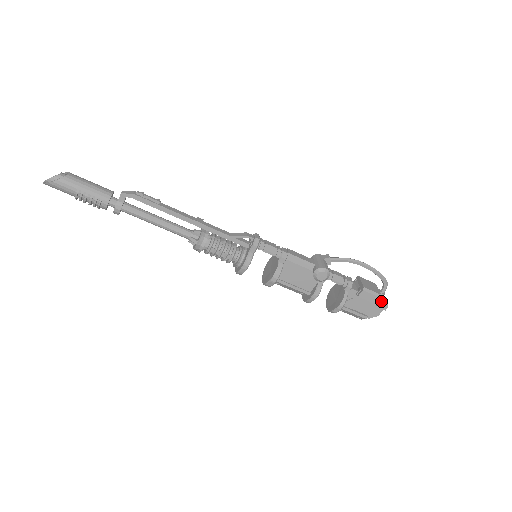
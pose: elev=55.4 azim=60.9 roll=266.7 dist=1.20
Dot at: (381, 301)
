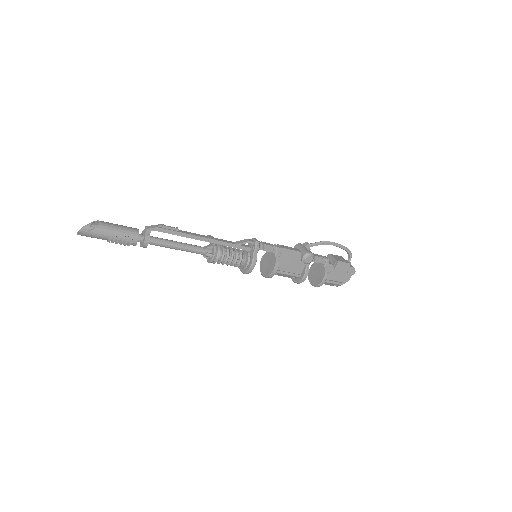
Dot at: (350, 268)
